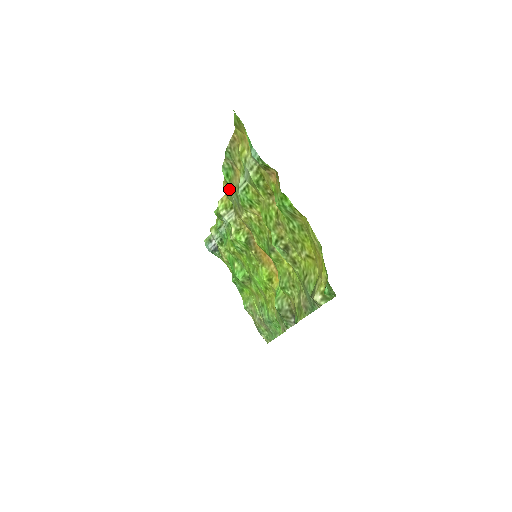
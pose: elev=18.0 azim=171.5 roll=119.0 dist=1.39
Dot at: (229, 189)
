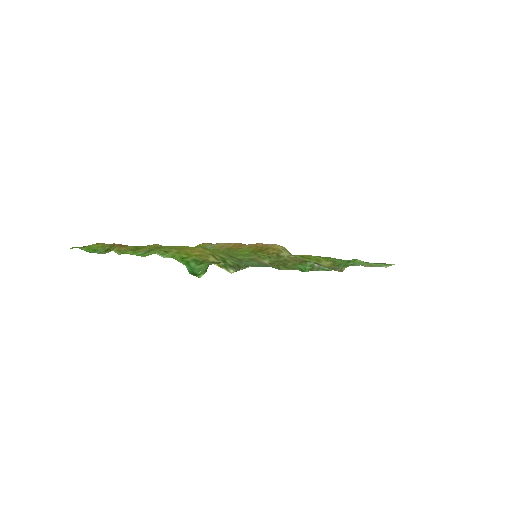
Dot at: occluded
